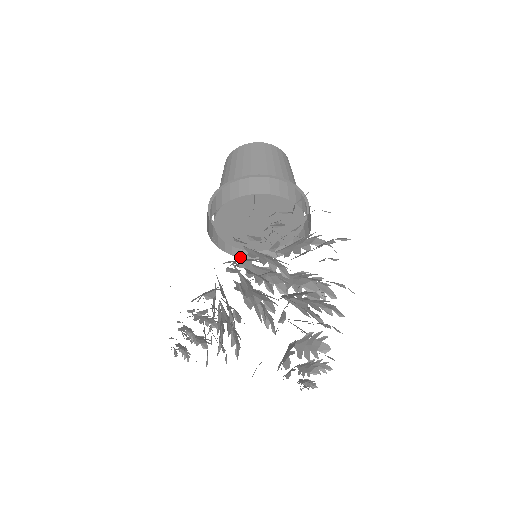
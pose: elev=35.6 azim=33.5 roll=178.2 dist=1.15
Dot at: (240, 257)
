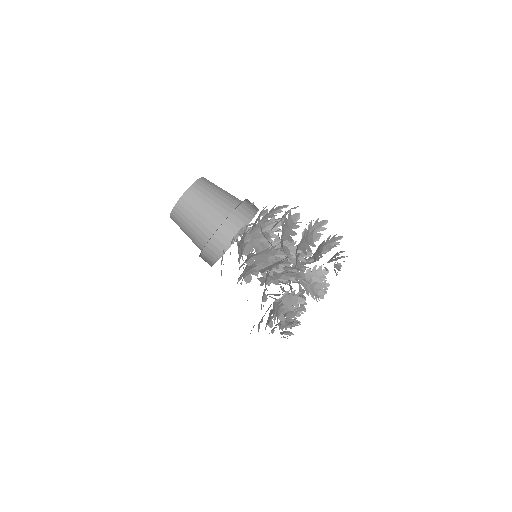
Dot at: occluded
